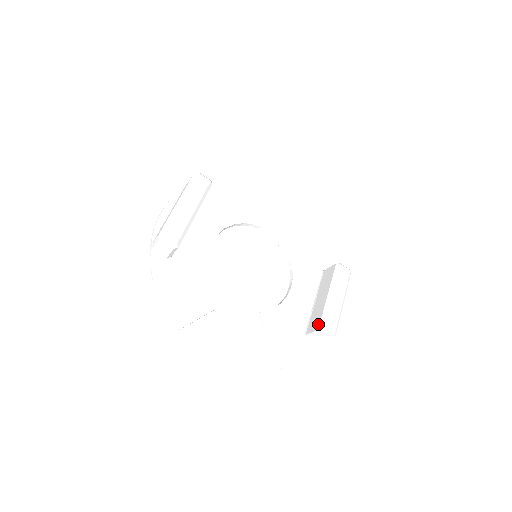
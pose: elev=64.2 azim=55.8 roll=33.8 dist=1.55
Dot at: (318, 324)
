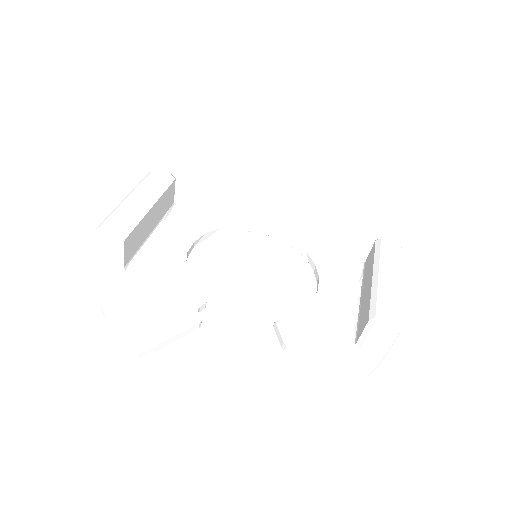
Dot at: (367, 314)
